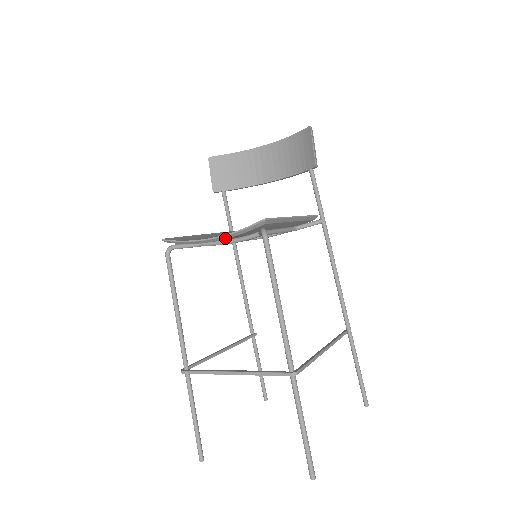
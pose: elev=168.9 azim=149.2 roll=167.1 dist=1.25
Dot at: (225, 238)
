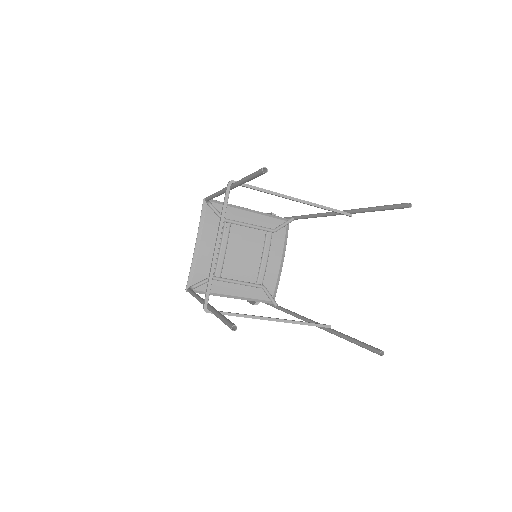
Dot at: (201, 234)
